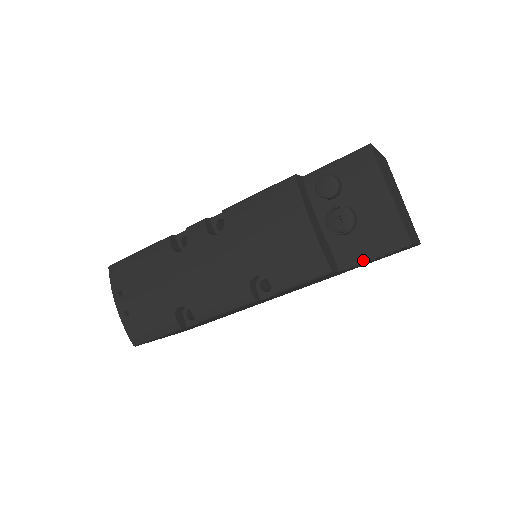
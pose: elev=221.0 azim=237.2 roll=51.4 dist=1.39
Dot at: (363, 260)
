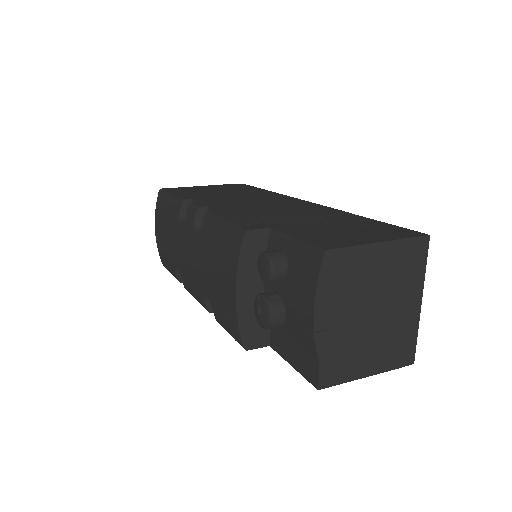
Dot at: (285, 357)
